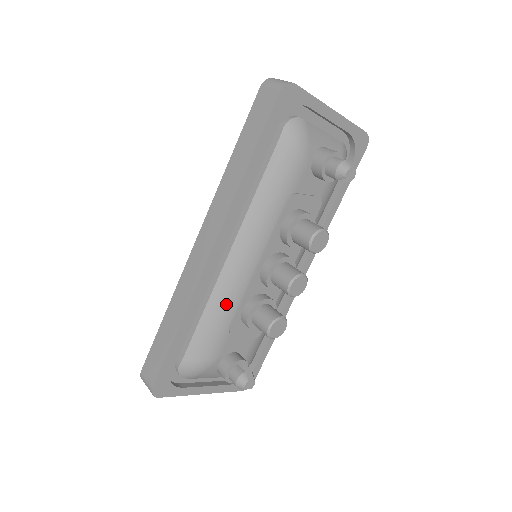
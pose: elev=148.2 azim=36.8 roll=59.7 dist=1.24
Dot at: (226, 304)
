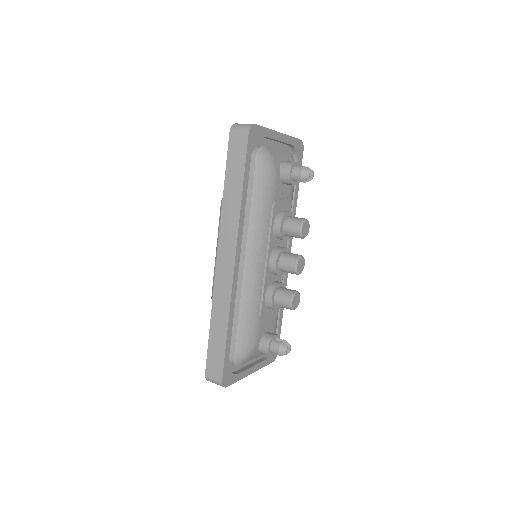
Dot at: (253, 298)
